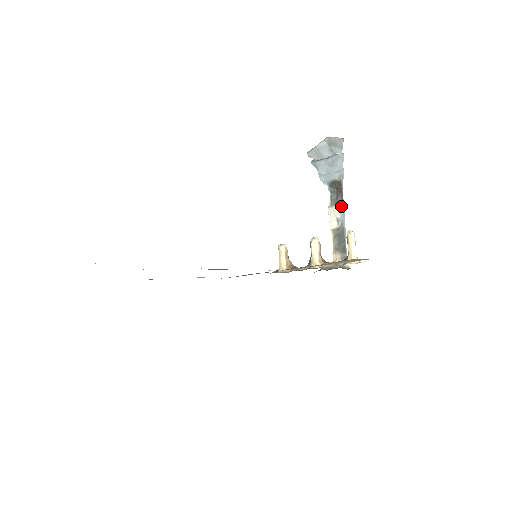
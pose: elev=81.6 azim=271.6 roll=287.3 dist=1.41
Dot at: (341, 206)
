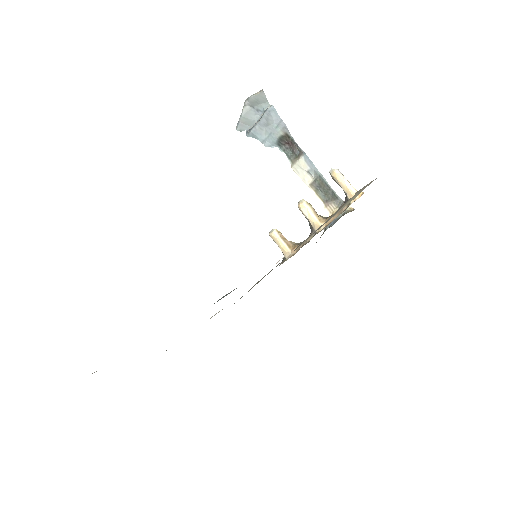
Dot at: (303, 157)
